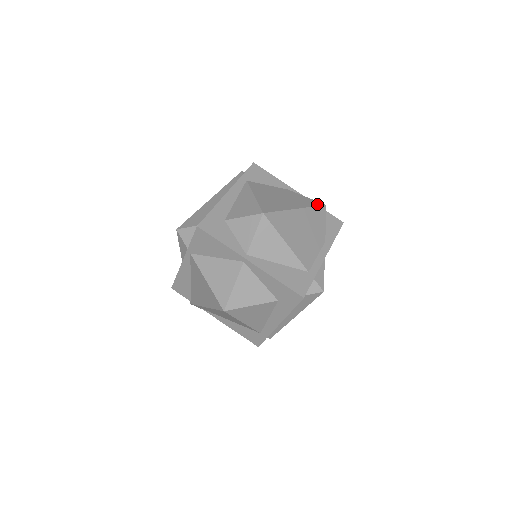
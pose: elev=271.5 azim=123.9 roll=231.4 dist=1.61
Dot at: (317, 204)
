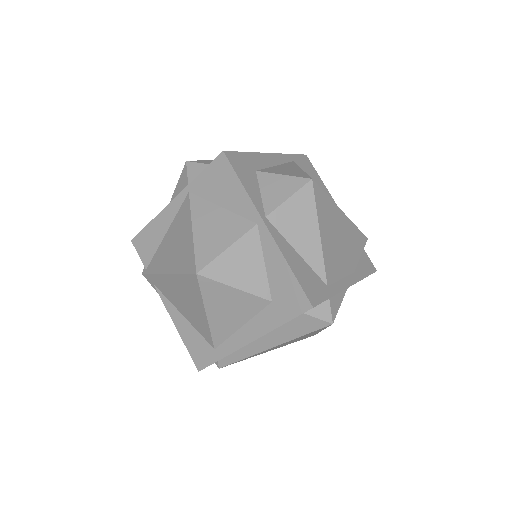
Dot at: occluded
